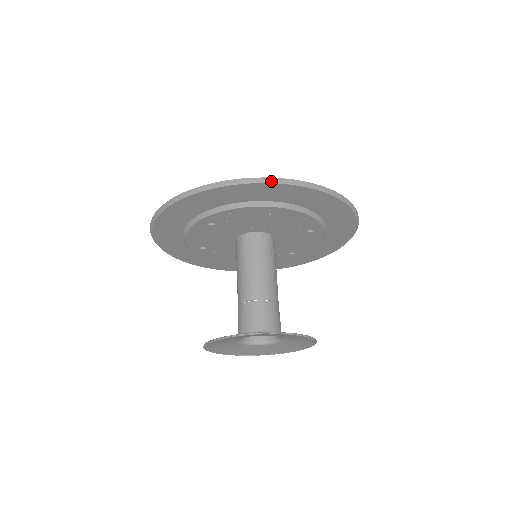
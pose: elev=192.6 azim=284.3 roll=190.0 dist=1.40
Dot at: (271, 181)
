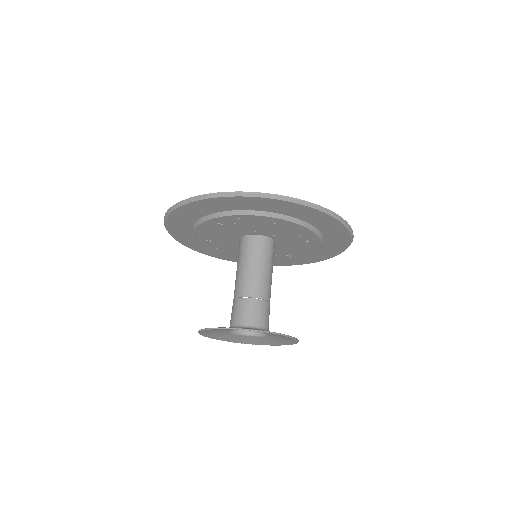
Dot at: (280, 198)
